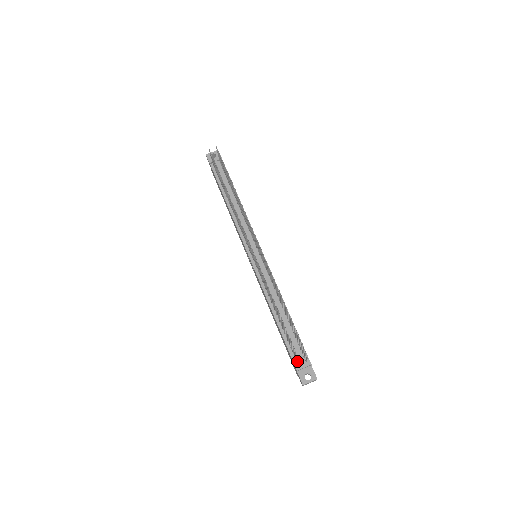
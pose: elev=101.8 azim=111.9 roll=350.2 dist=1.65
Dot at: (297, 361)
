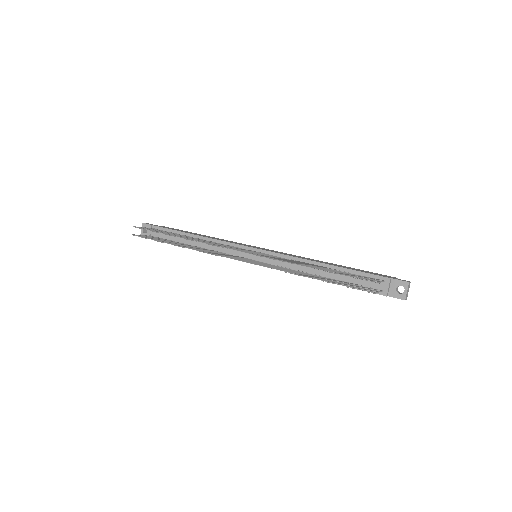
Dot at: (378, 290)
